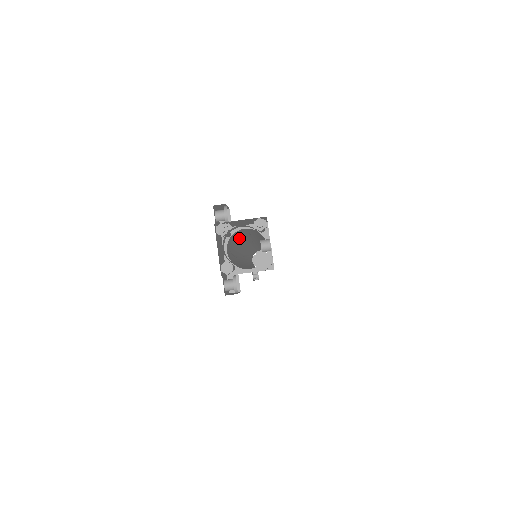
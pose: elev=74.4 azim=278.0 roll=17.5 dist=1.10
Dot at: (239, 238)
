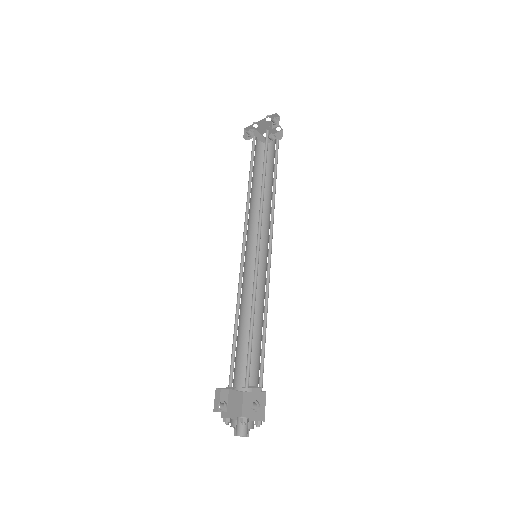
Dot at: occluded
